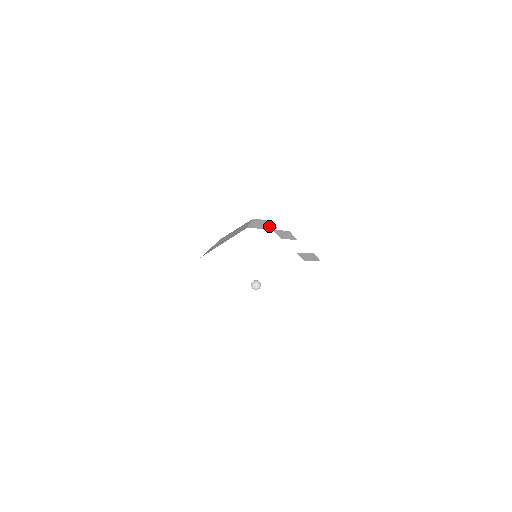
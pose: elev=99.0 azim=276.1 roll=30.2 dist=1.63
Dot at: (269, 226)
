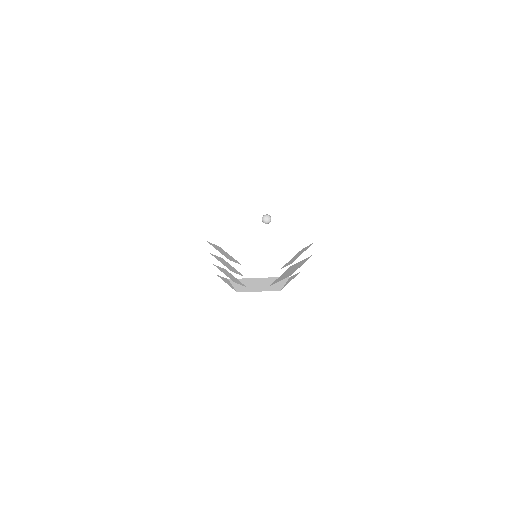
Dot at: occluded
